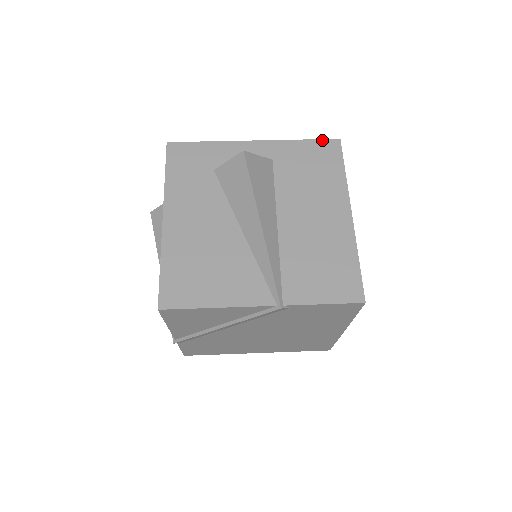
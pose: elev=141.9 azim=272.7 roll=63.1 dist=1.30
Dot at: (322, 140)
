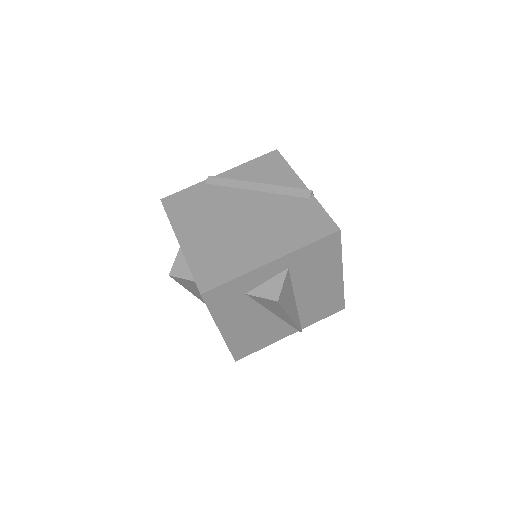
Dot at: (326, 237)
